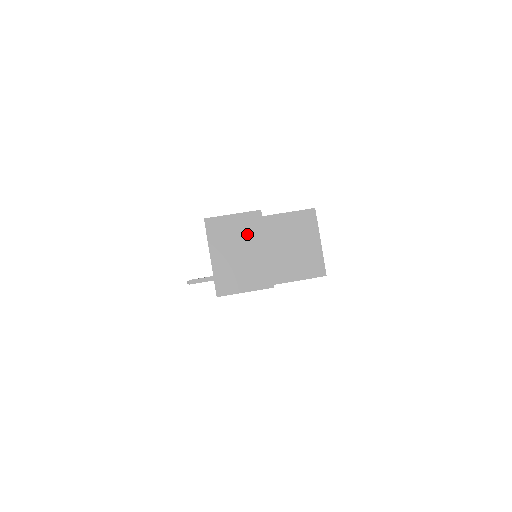
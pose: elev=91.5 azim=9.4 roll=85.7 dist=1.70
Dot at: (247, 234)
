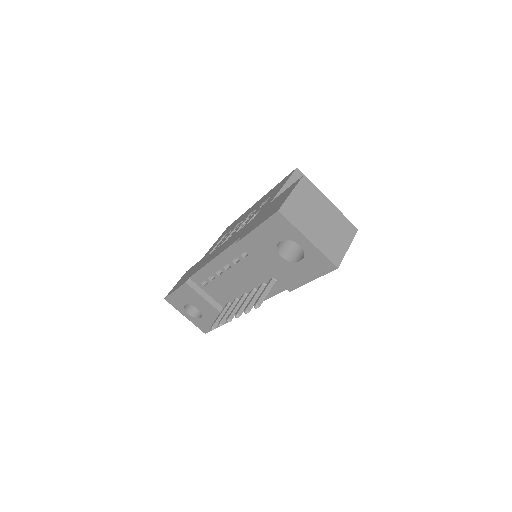
Dot at: (312, 201)
